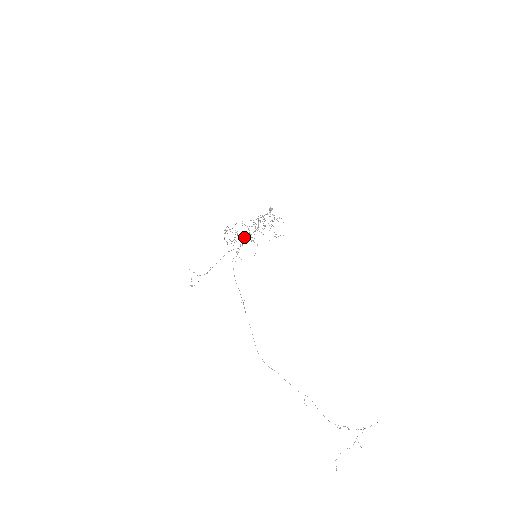
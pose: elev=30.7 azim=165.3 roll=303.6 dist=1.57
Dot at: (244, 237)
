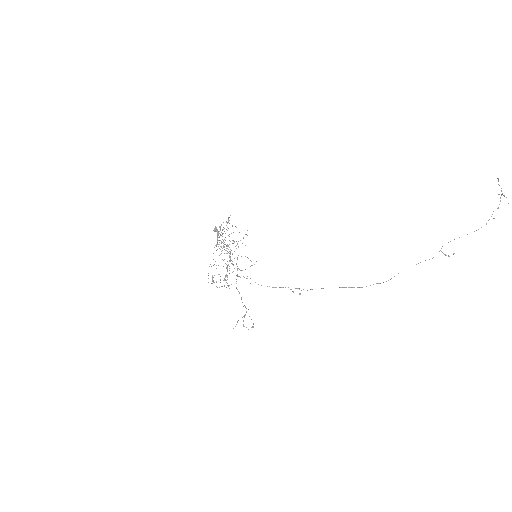
Dot at: occluded
